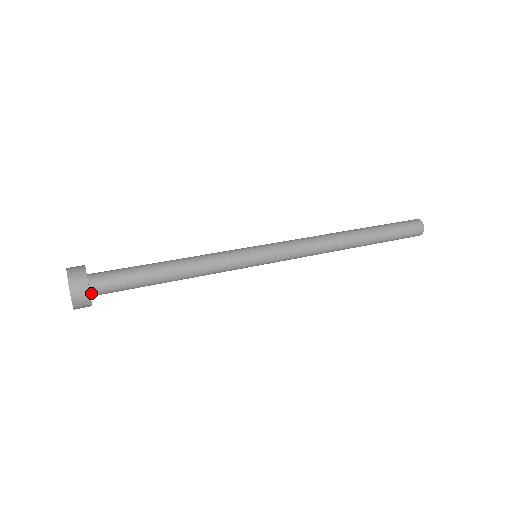
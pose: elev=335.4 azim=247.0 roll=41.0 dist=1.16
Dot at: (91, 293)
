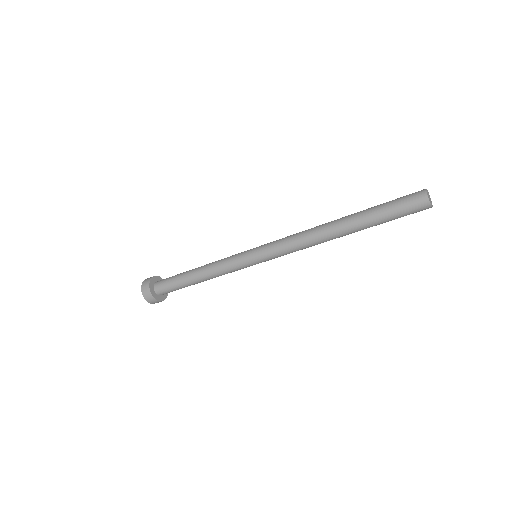
Dot at: (155, 291)
